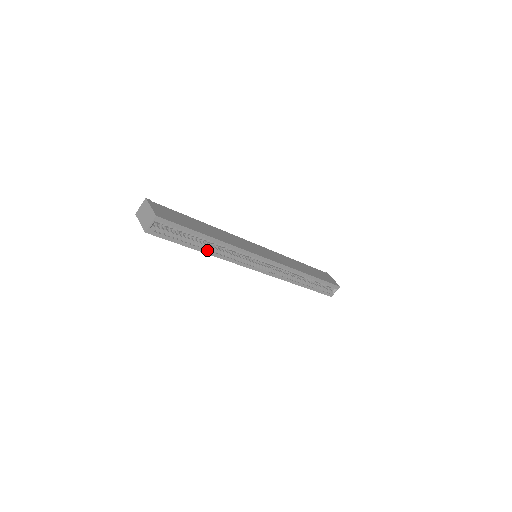
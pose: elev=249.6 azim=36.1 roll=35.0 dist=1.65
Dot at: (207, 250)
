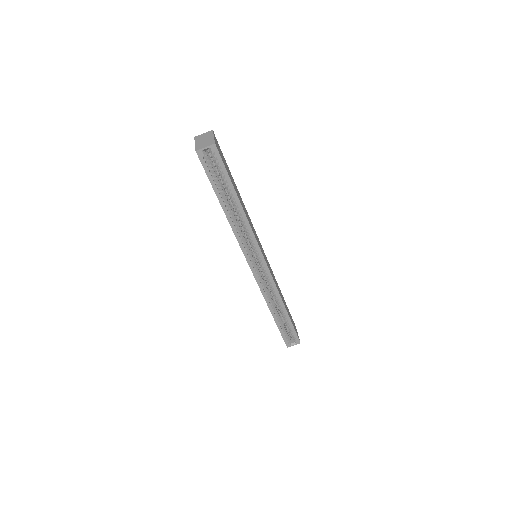
Dot at: (228, 211)
